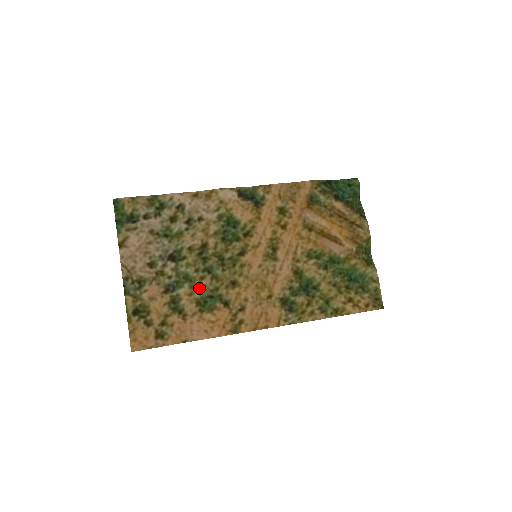
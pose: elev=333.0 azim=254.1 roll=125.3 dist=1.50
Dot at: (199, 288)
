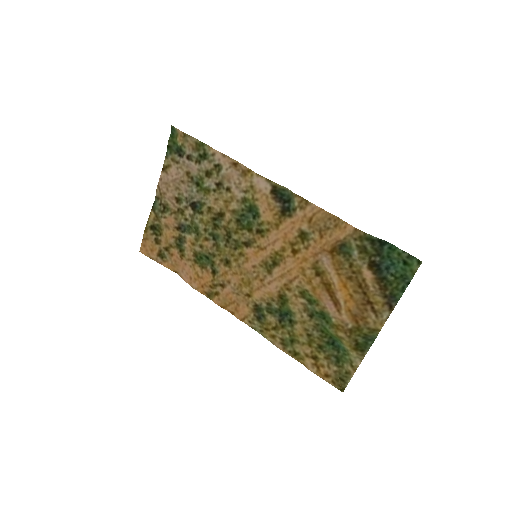
Dot at: (201, 245)
